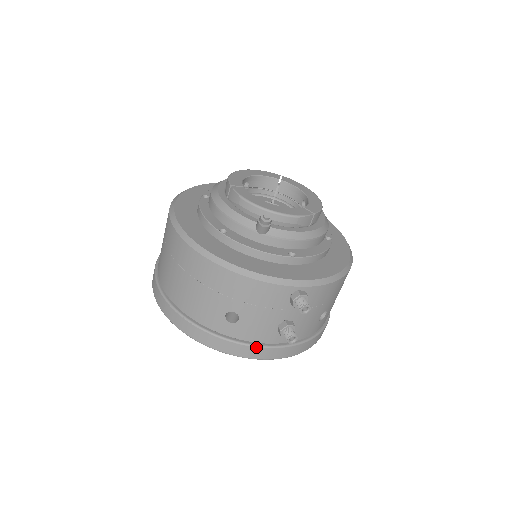
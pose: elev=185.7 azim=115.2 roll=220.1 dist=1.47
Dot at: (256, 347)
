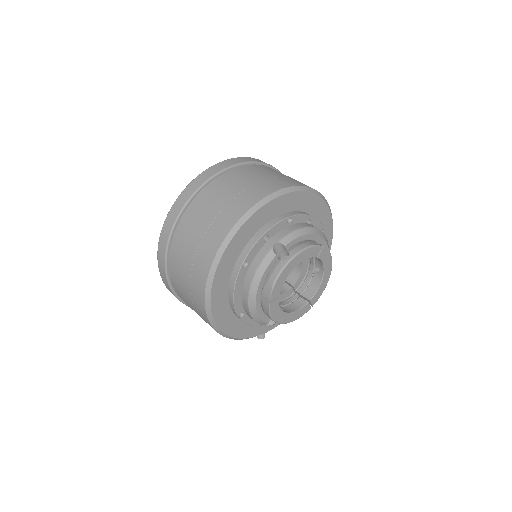
Dot at: occluded
